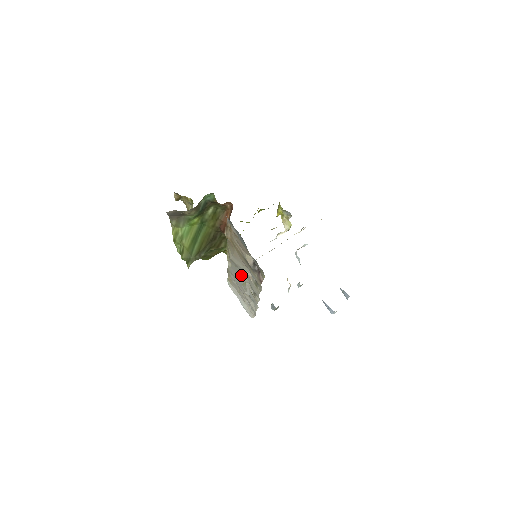
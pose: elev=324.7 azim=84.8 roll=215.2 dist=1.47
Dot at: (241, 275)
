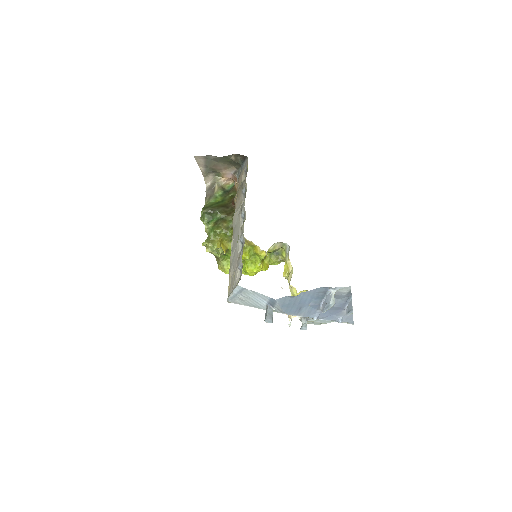
Dot at: (238, 227)
